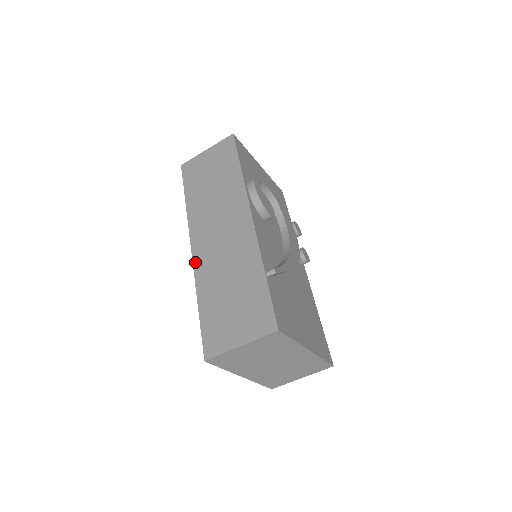
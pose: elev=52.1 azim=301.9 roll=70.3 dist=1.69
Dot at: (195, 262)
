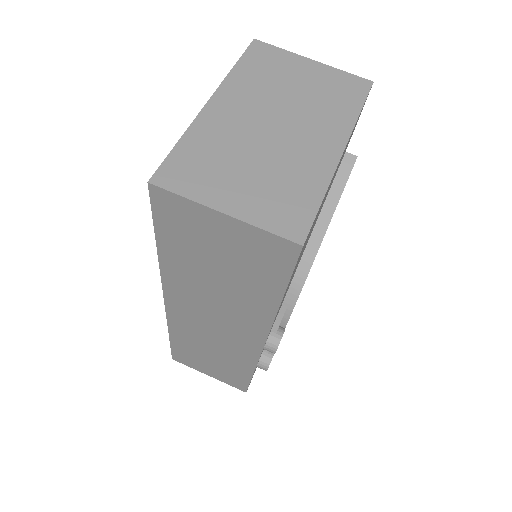
Dot at: occluded
